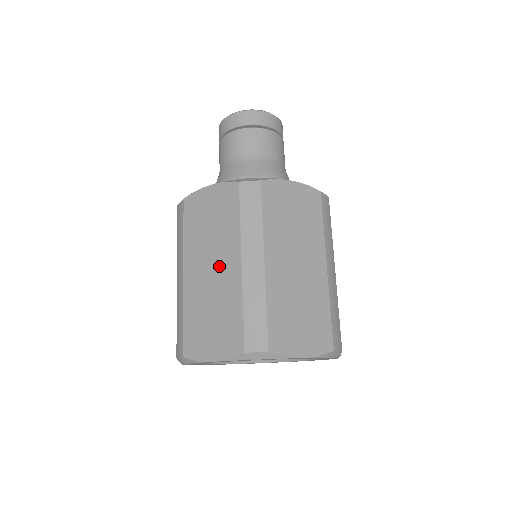
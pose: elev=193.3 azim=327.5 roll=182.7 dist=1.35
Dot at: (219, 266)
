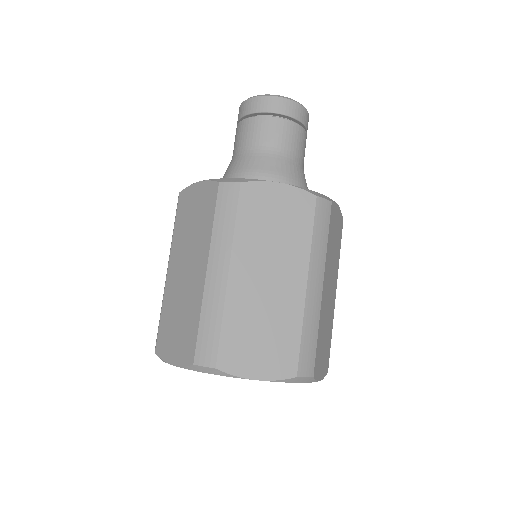
Dot at: (191, 269)
